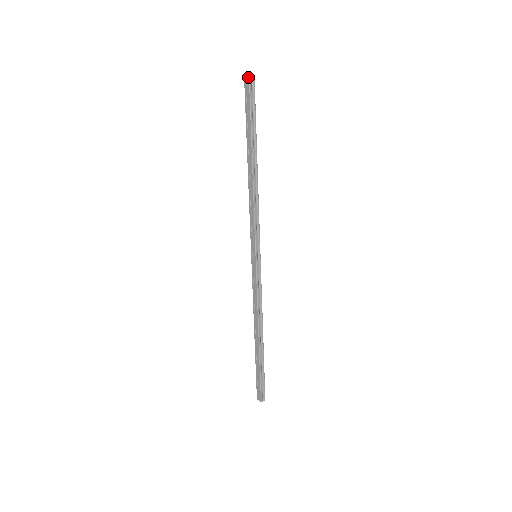
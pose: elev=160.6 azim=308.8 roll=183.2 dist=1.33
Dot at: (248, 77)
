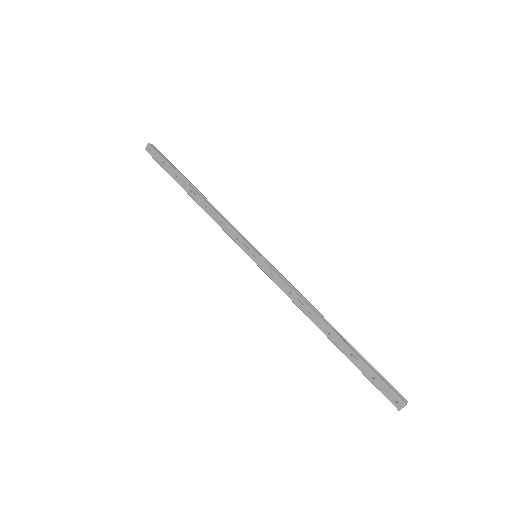
Dot at: (147, 144)
